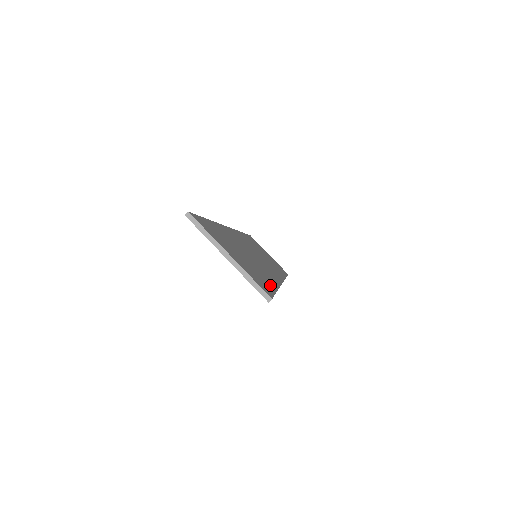
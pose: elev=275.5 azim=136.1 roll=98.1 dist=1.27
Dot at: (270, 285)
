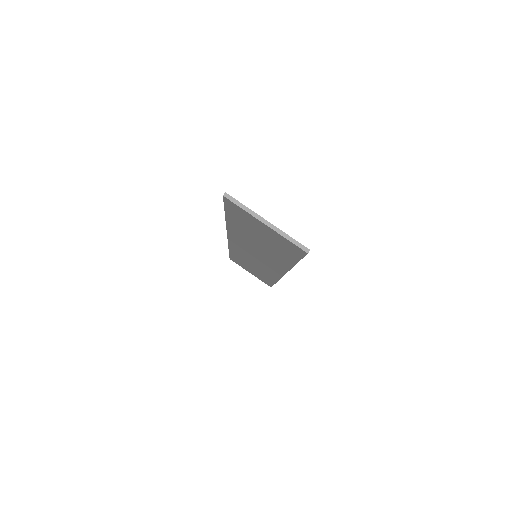
Dot at: occluded
